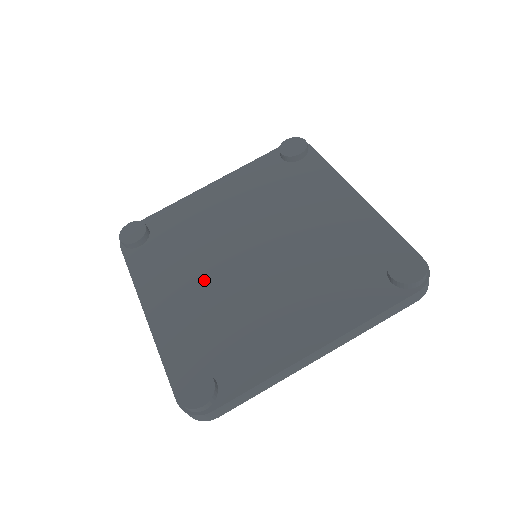
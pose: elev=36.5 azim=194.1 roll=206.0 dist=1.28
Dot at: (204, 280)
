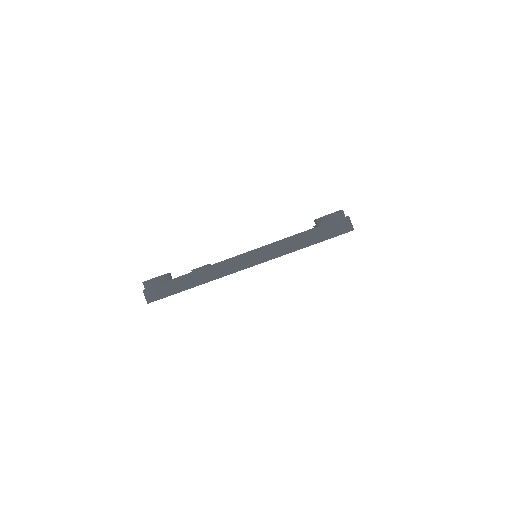
Dot at: occluded
